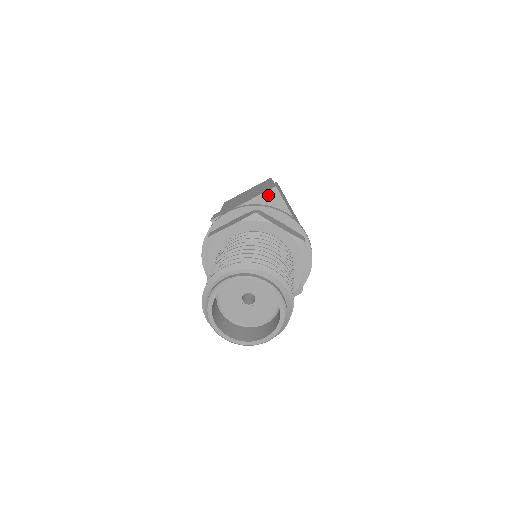
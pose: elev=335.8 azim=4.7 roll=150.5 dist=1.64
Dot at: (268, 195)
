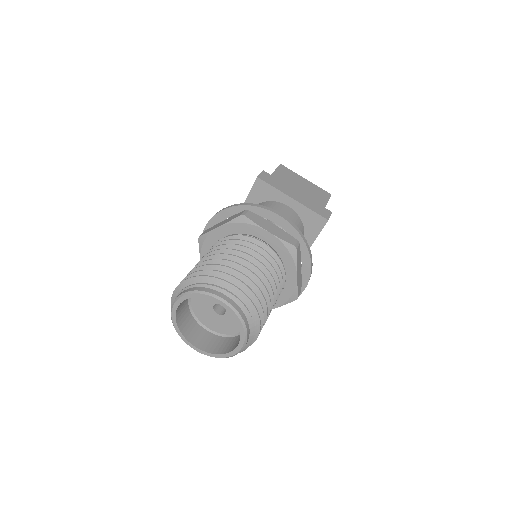
Dot at: (316, 217)
